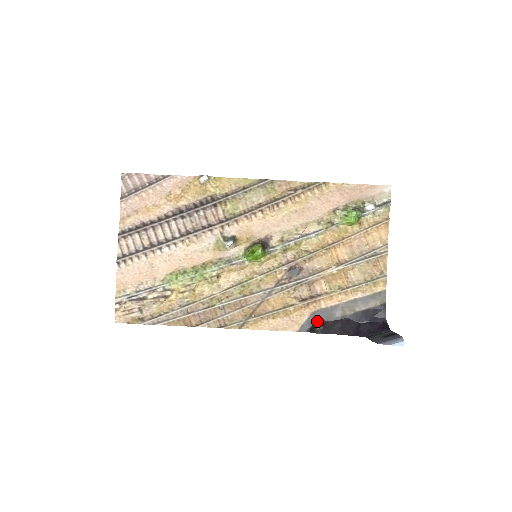
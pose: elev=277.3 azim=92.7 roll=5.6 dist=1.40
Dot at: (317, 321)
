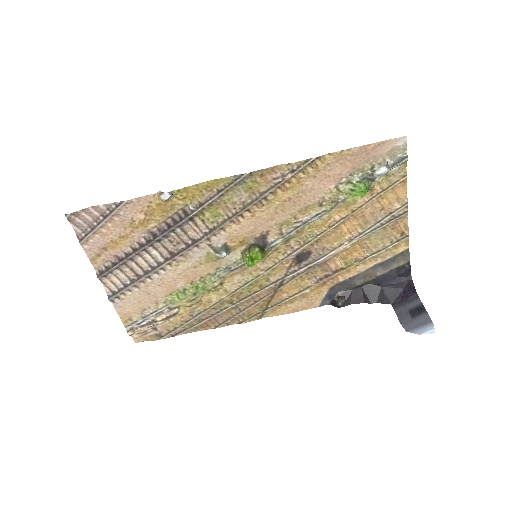
Dot at: (337, 294)
